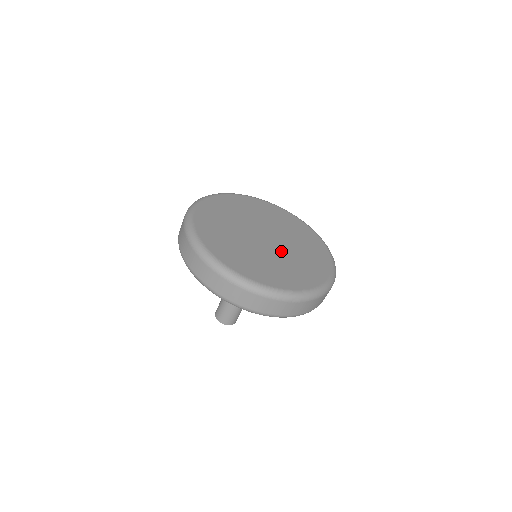
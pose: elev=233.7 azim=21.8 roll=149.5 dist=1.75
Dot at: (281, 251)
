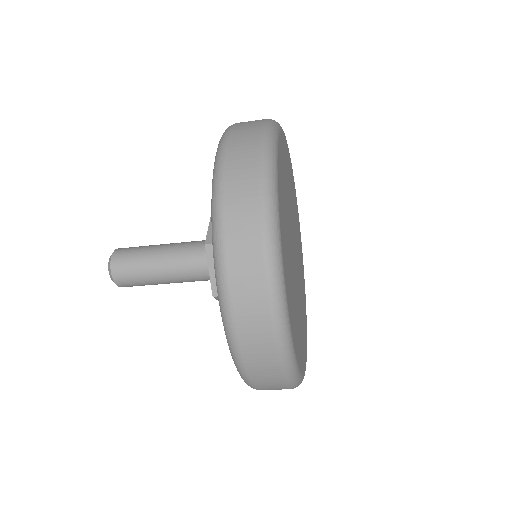
Dot at: occluded
